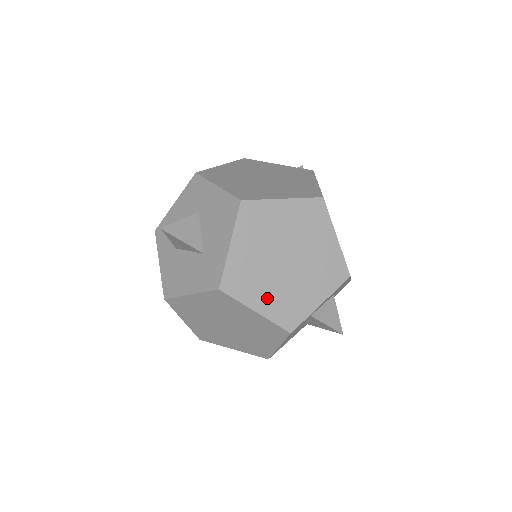
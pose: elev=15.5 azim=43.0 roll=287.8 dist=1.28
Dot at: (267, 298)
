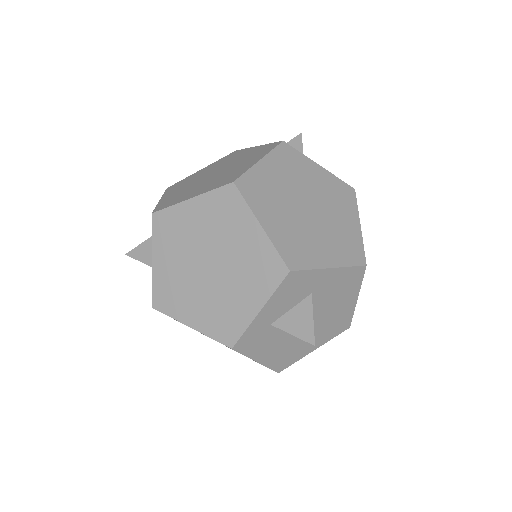
Dot at: (198, 311)
